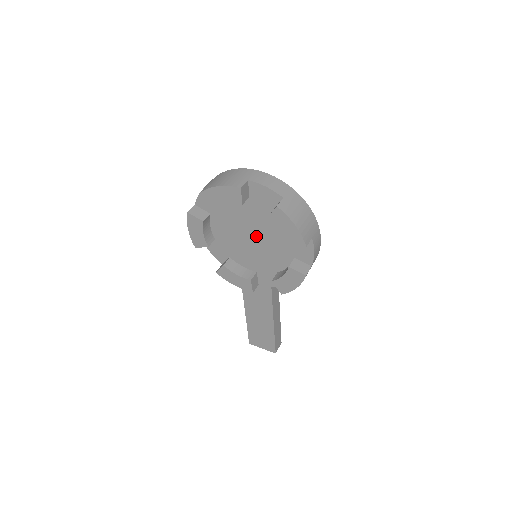
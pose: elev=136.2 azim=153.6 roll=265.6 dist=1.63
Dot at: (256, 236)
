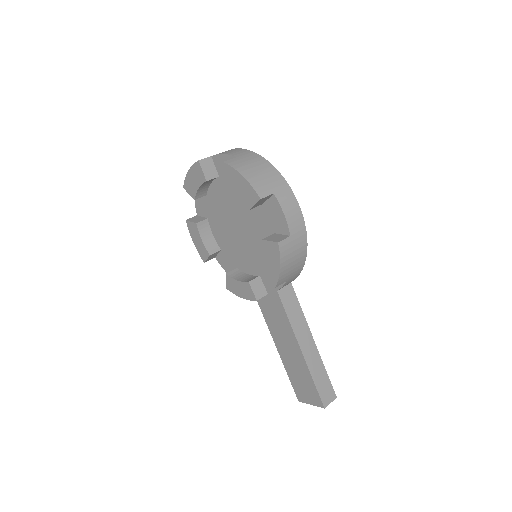
Dot at: (241, 224)
